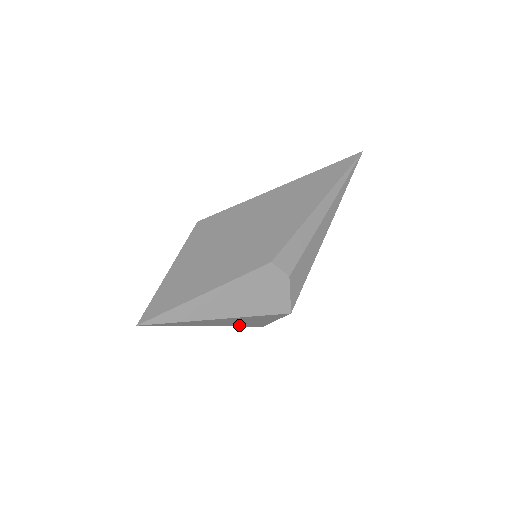
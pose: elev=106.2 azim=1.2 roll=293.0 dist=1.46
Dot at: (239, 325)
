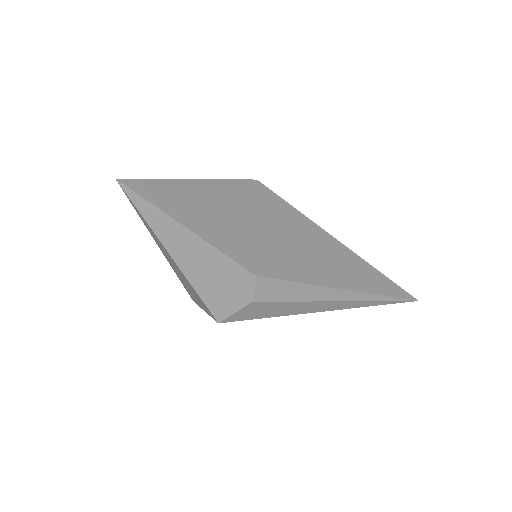
Dot at: occluded
